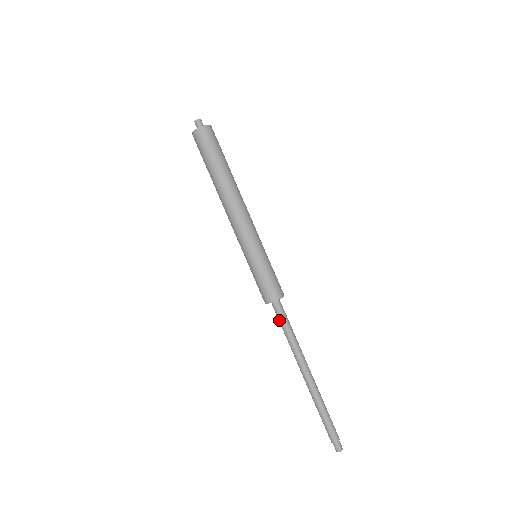
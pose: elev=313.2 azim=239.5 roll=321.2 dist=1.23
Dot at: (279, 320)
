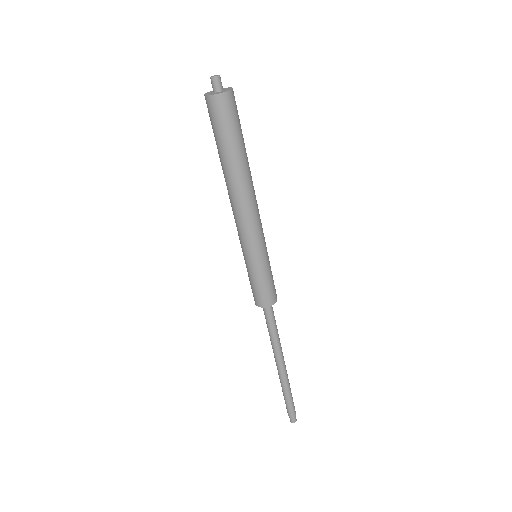
Dot at: occluded
